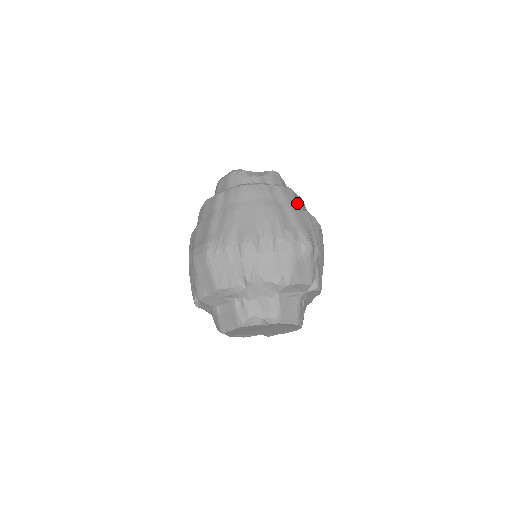
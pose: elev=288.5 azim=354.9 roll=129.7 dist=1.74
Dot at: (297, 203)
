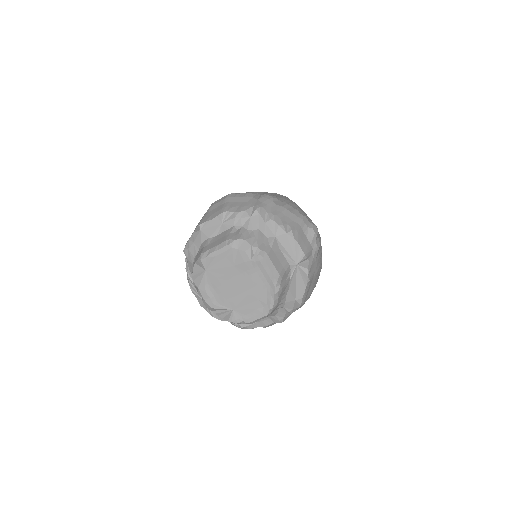
Dot at: occluded
